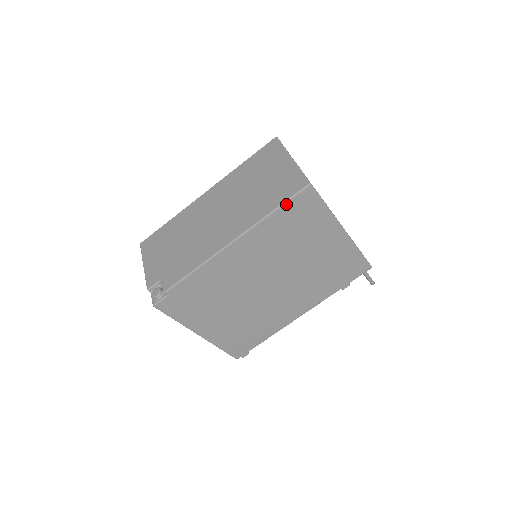
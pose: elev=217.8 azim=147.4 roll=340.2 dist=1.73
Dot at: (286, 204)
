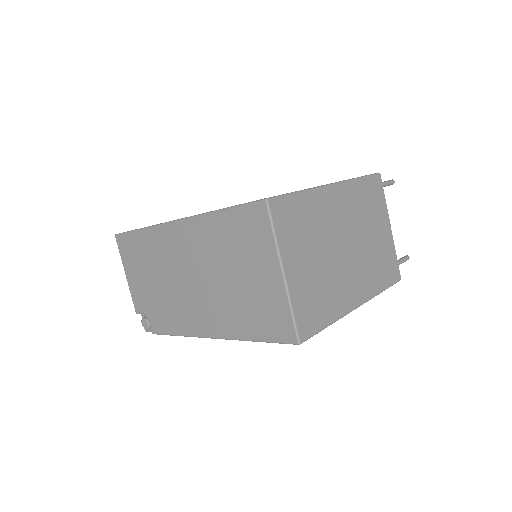
Dot at: (269, 341)
